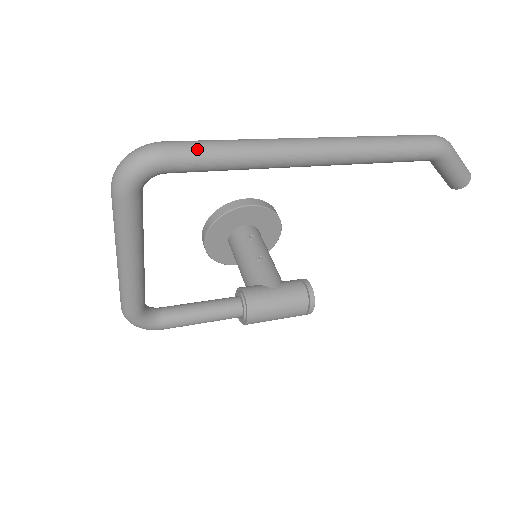
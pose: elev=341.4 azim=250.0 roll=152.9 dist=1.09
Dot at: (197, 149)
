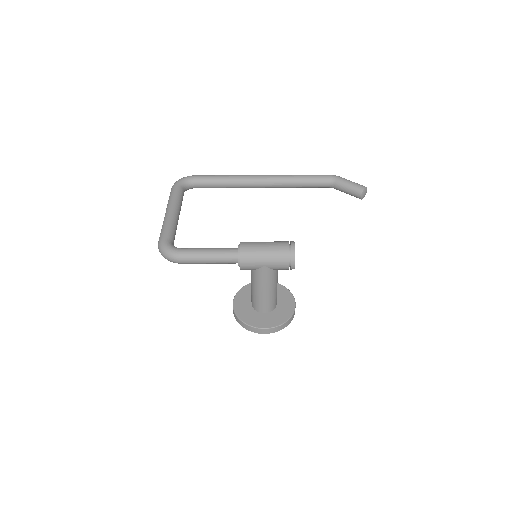
Dot at: occluded
